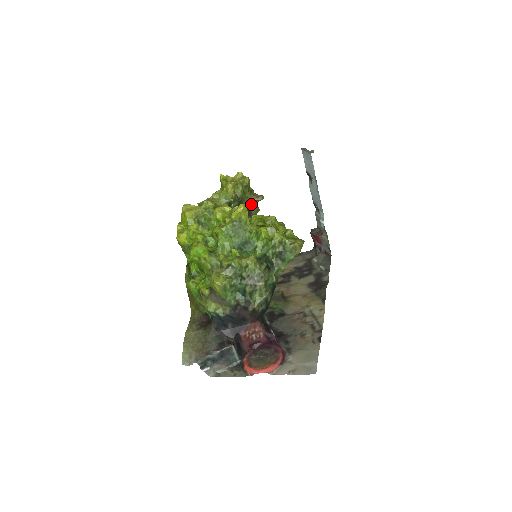
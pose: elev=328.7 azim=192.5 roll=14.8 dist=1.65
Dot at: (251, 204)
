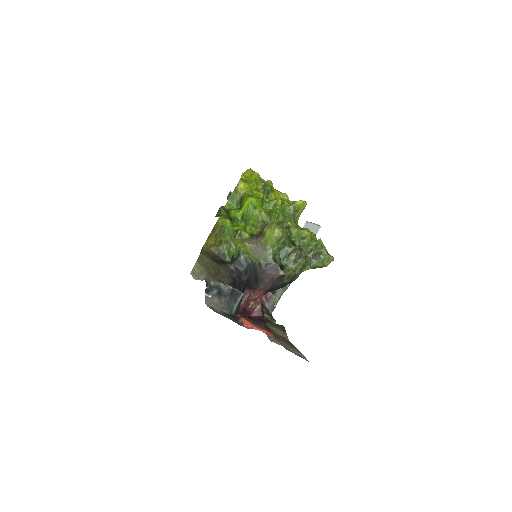
Dot at: occluded
